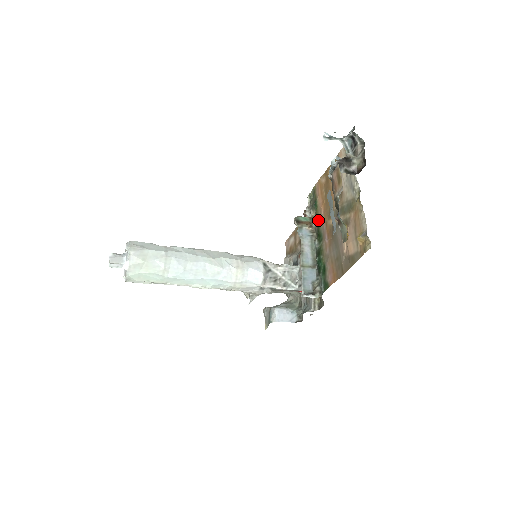
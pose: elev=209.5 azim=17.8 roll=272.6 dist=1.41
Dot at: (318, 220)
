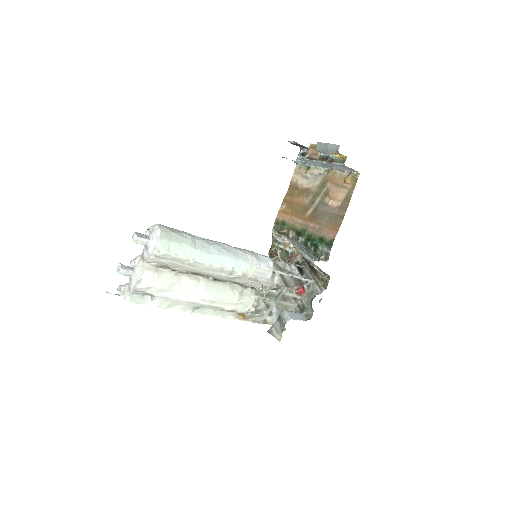
Dot at: (293, 227)
